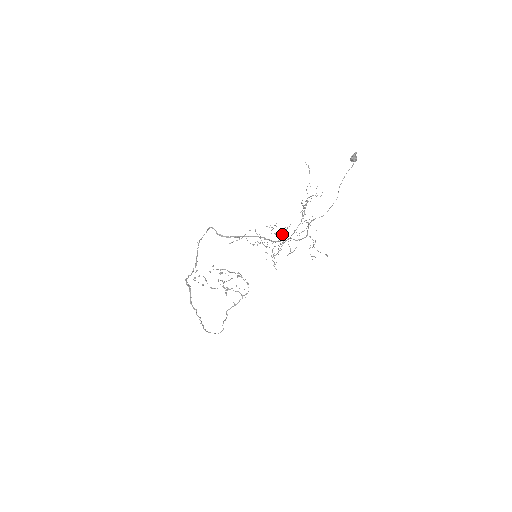
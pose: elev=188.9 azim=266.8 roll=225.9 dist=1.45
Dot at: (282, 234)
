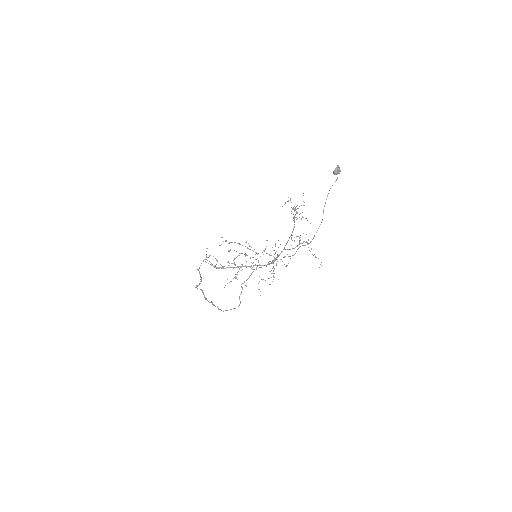
Dot at: (274, 254)
